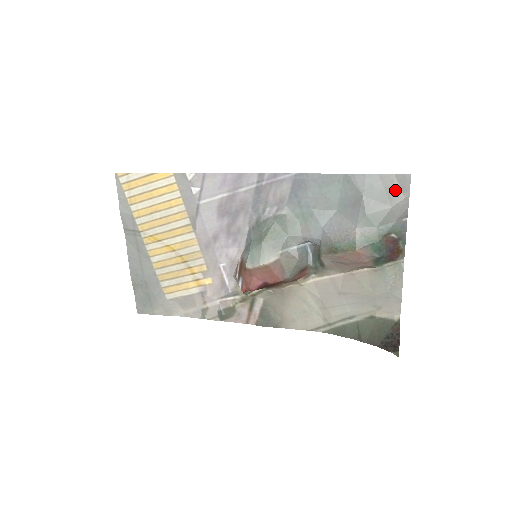
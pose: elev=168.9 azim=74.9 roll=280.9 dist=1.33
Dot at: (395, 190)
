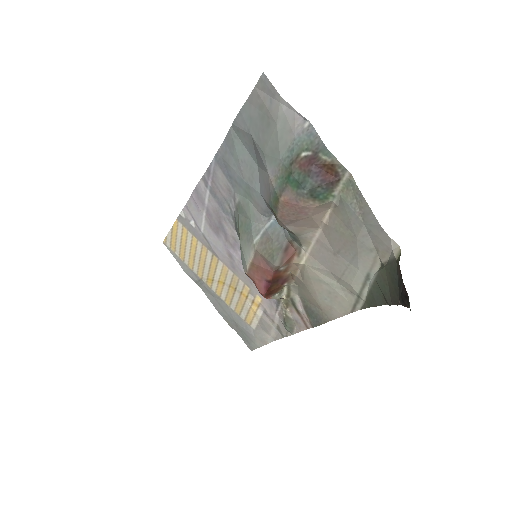
Dot at: (266, 103)
